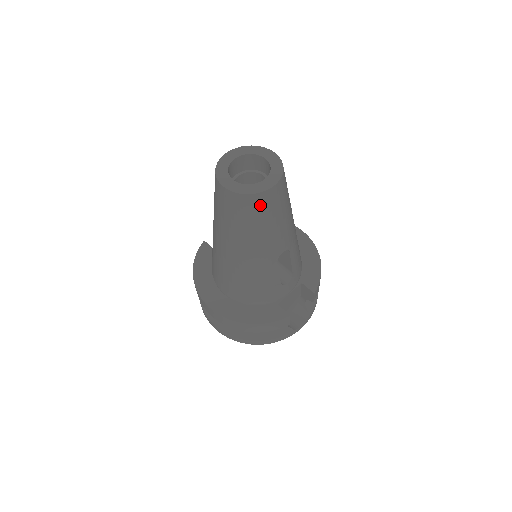
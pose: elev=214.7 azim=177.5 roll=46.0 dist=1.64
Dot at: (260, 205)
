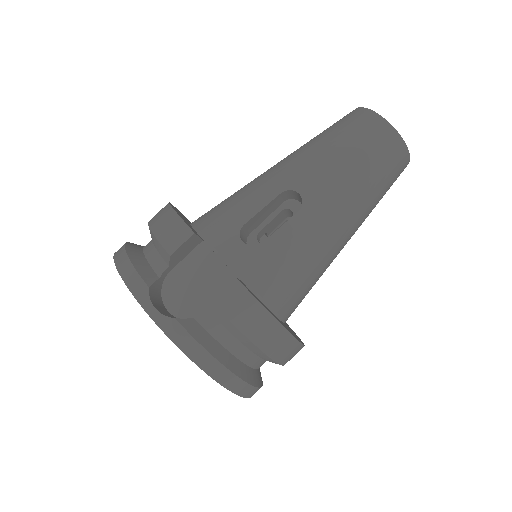
Dot at: (356, 121)
